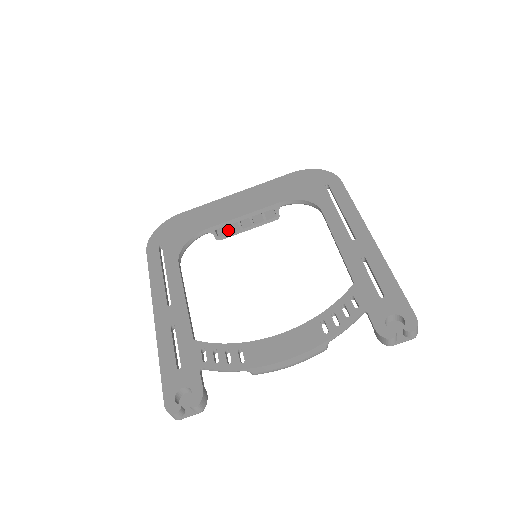
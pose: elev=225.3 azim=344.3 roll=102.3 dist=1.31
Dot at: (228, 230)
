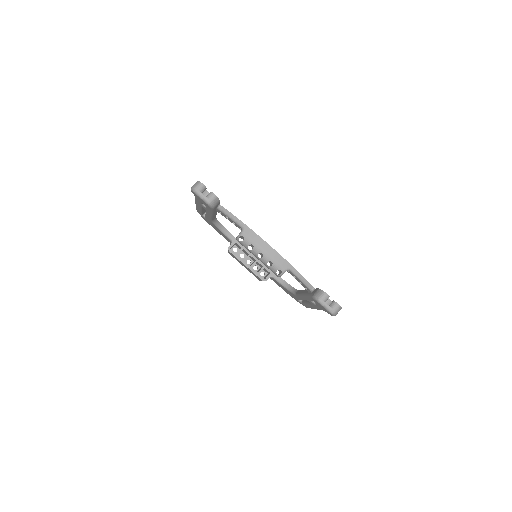
Dot at: (239, 252)
